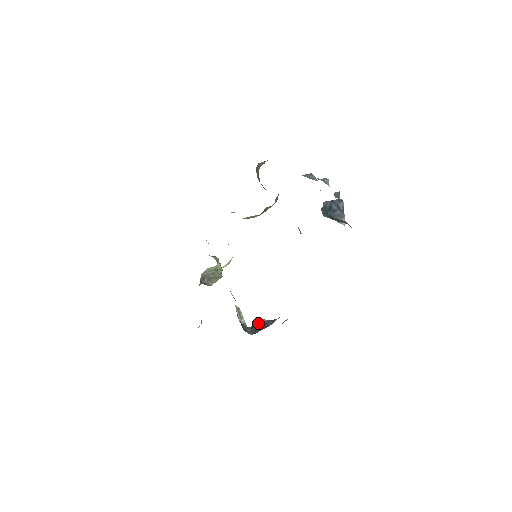
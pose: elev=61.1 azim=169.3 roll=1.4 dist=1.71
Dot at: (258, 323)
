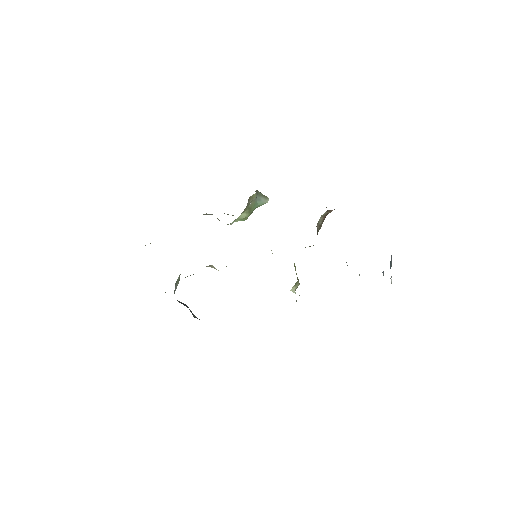
Dot at: occluded
